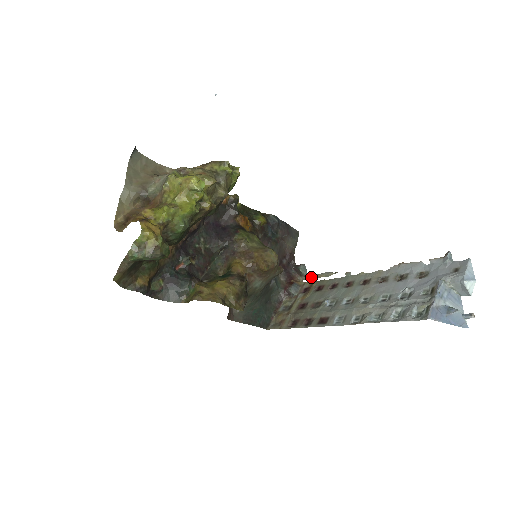
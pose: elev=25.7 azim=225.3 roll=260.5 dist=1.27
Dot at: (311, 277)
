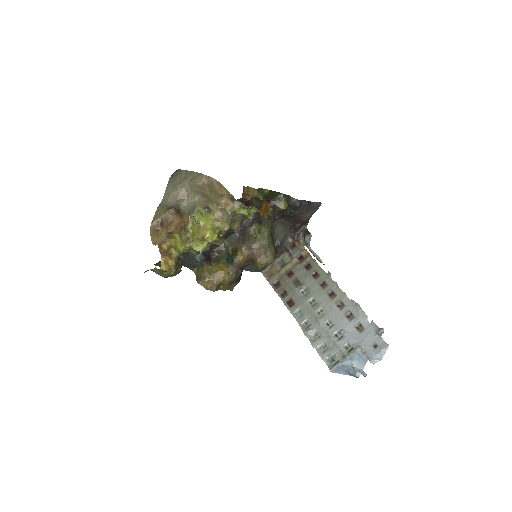
Dot at: (310, 250)
